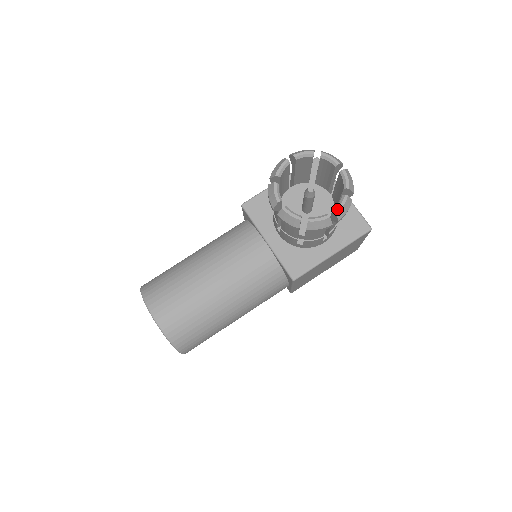
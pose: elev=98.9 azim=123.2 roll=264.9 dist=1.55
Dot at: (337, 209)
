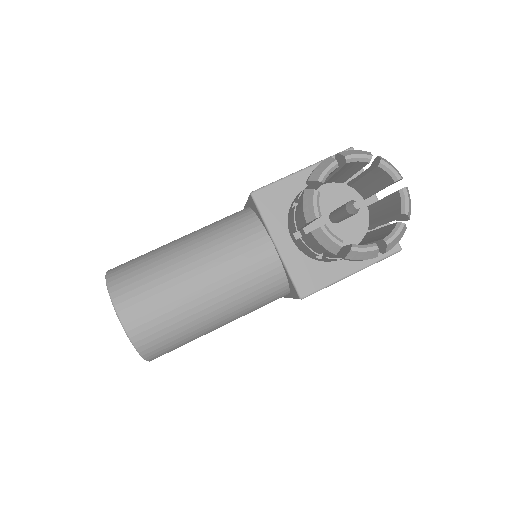
Dot at: (389, 240)
